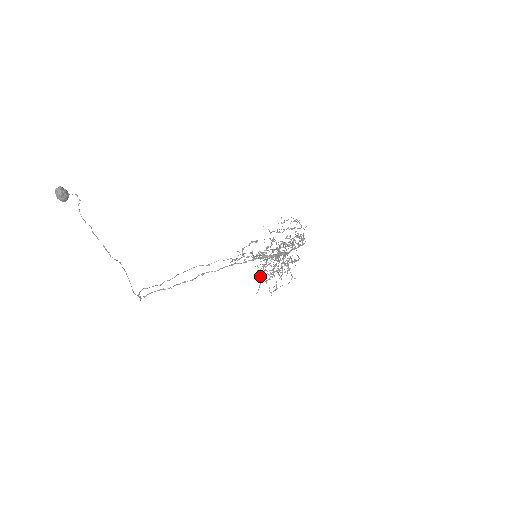
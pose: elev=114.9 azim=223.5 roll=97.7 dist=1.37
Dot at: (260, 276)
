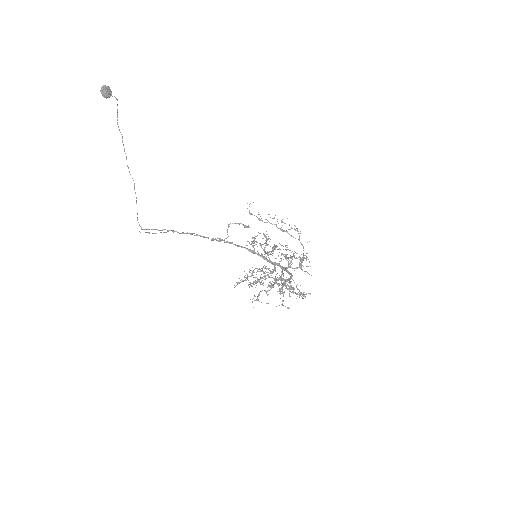
Dot at: (247, 275)
